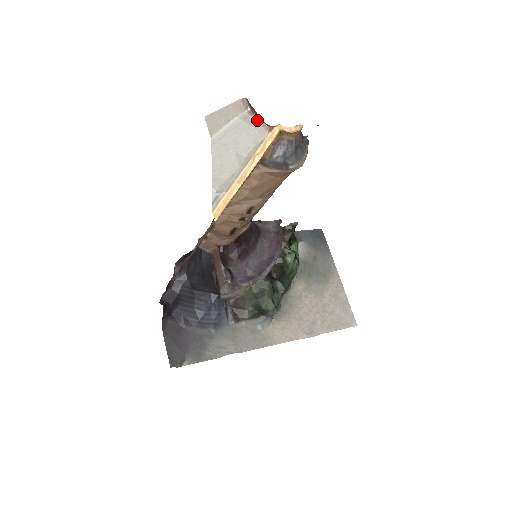
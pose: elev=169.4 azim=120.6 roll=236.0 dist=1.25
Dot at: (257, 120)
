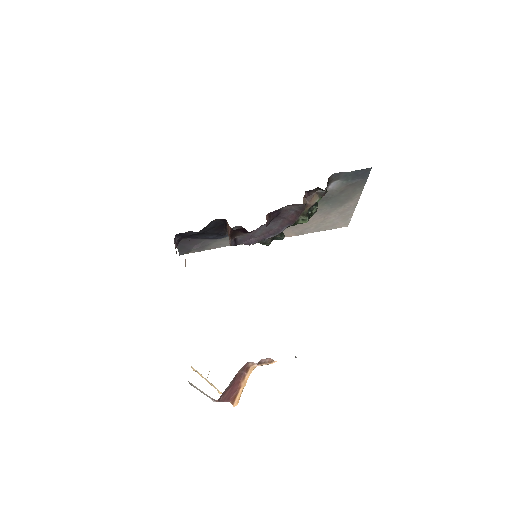
Dot at: (222, 401)
